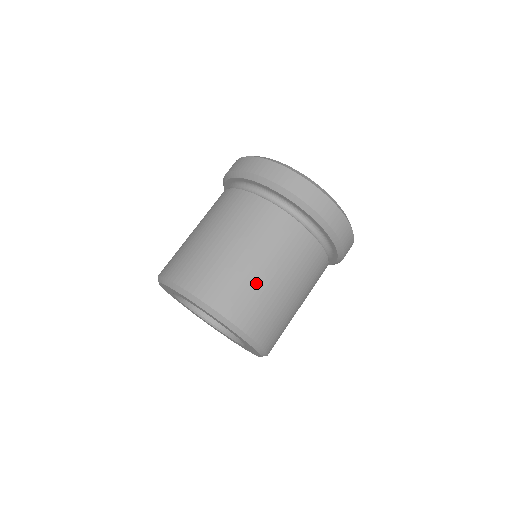
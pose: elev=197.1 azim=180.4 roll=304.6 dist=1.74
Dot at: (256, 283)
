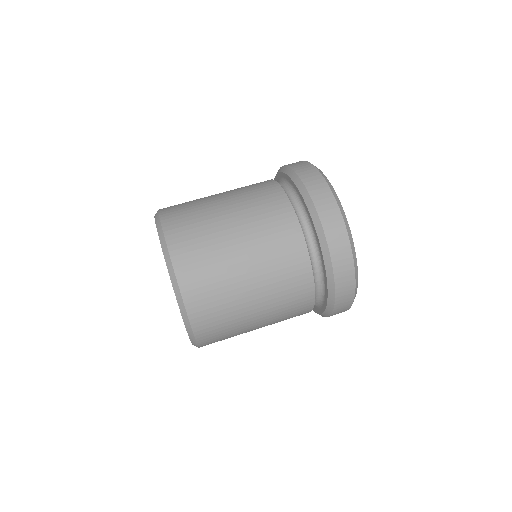
Dot at: (209, 215)
